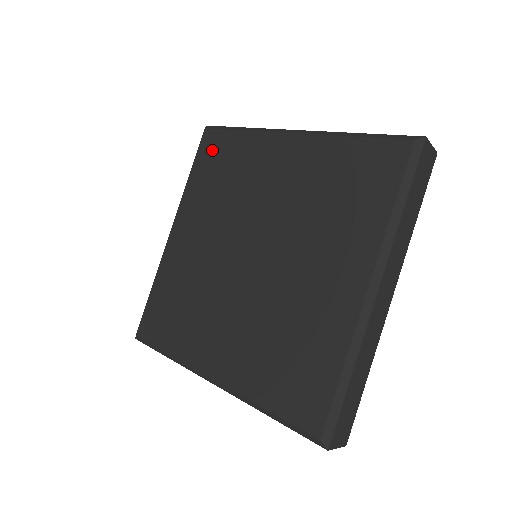
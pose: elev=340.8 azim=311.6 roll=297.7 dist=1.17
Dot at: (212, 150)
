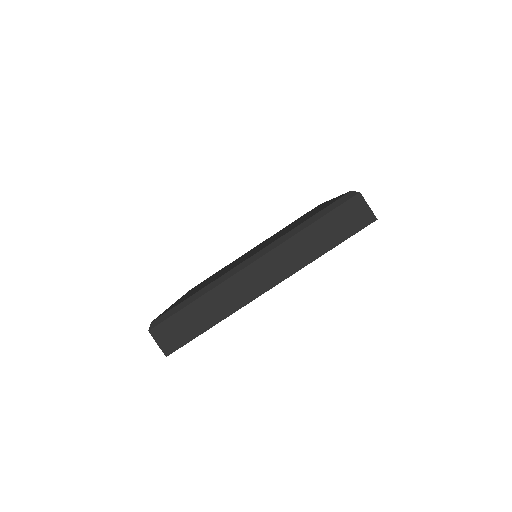
Dot at: occluded
